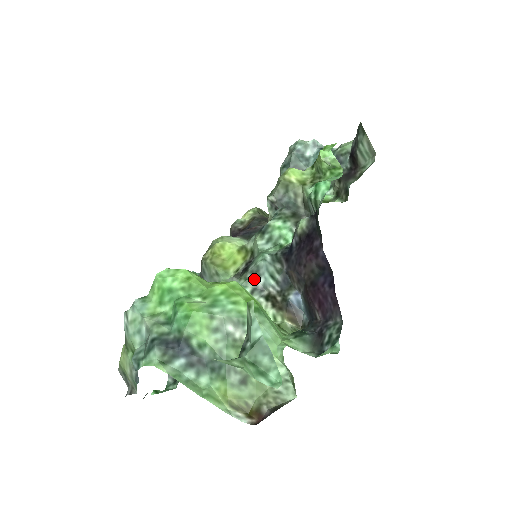
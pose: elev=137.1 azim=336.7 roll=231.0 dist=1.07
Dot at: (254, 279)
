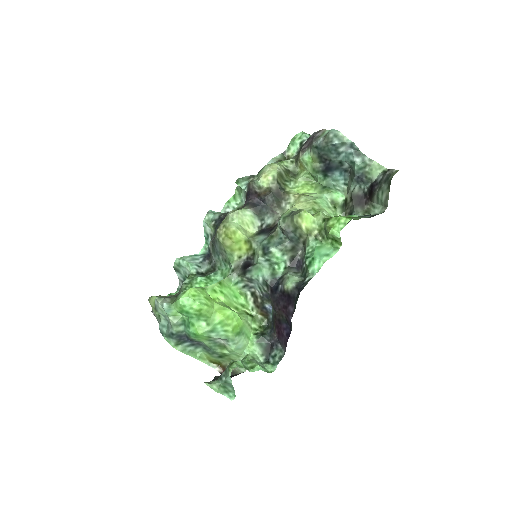
Dot at: (248, 281)
